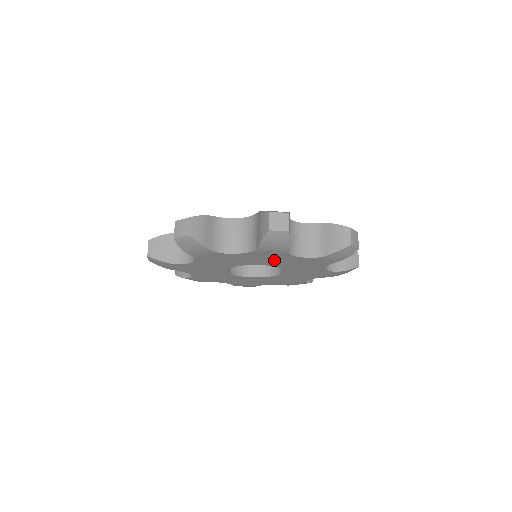
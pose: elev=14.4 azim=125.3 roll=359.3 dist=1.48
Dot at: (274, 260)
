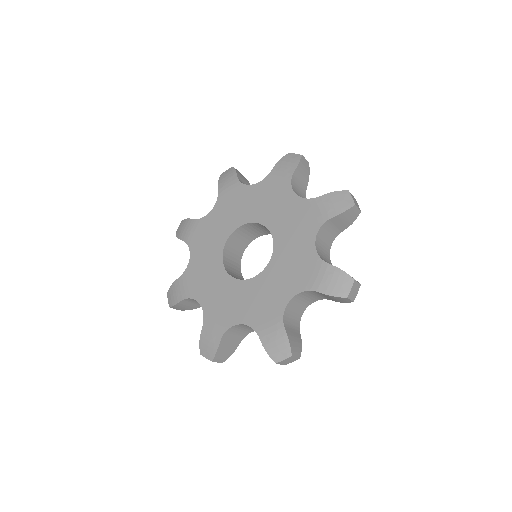
Dot at: occluded
